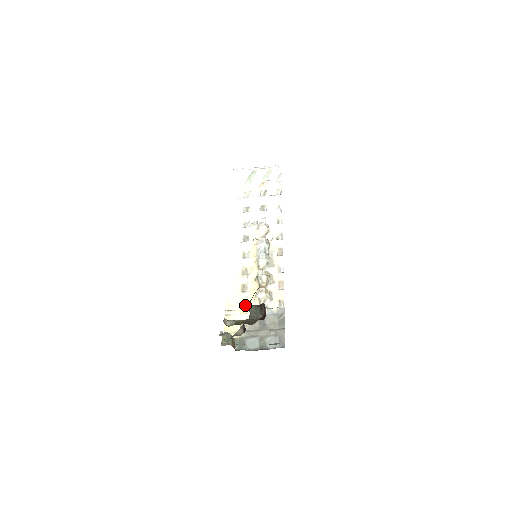
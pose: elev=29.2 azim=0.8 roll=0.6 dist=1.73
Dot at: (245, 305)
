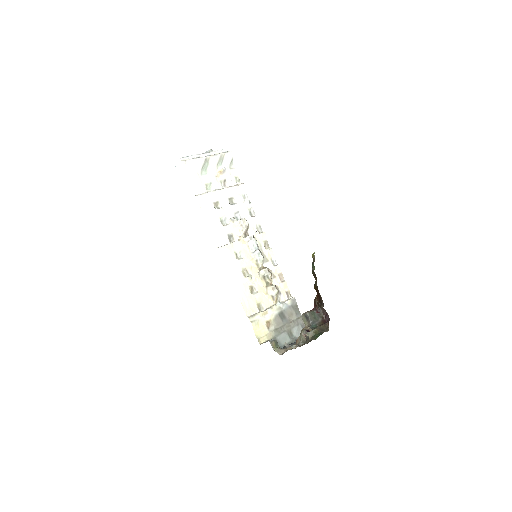
Dot at: (261, 306)
